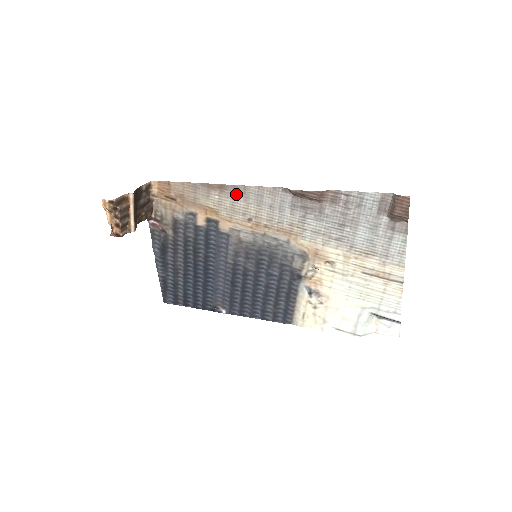
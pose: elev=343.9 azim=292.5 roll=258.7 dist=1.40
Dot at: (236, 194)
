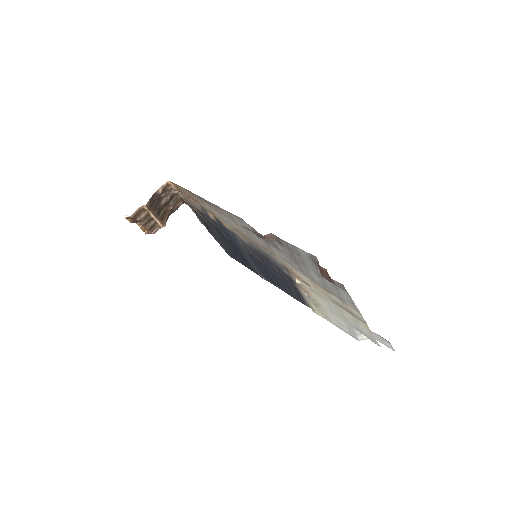
Dot at: (217, 209)
